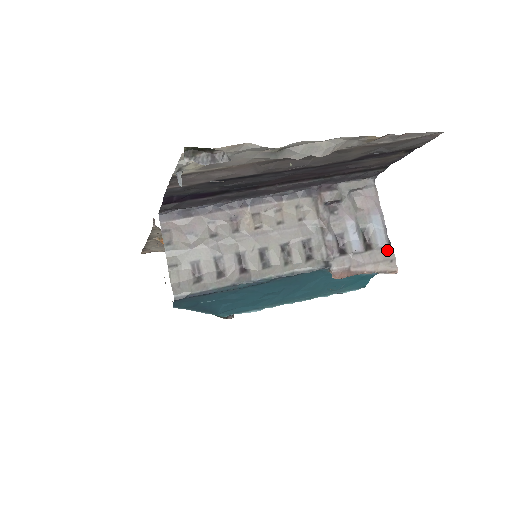
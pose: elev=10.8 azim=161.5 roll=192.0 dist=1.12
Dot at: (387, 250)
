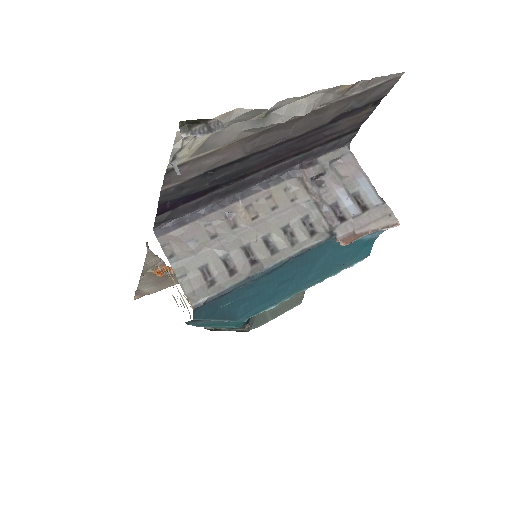
Dot at: (382, 206)
